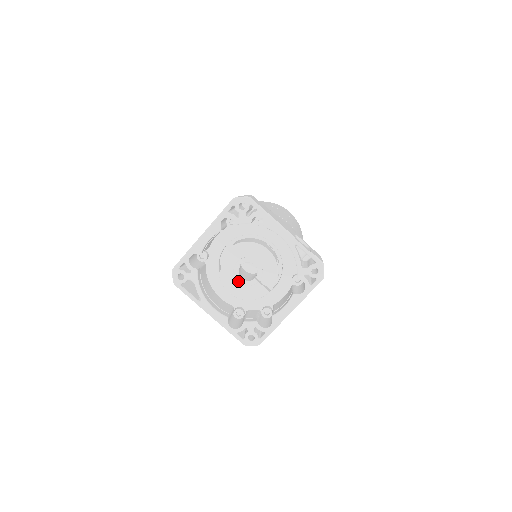
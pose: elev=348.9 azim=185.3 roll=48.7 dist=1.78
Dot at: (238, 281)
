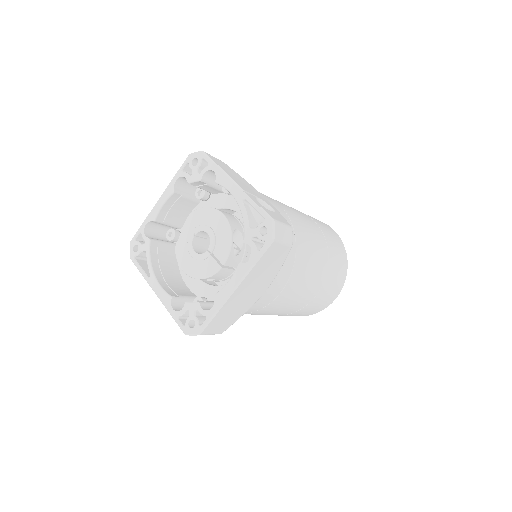
Dot at: (191, 254)
